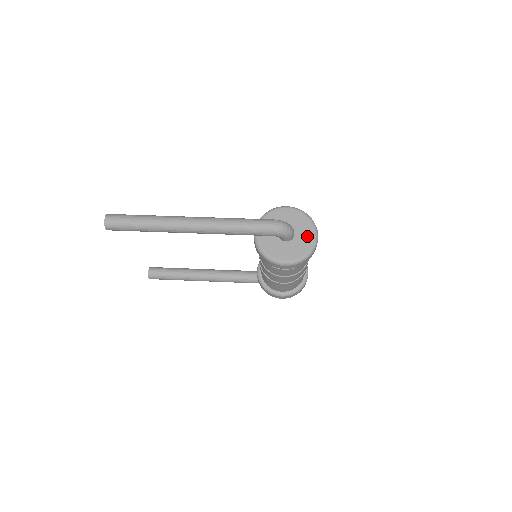
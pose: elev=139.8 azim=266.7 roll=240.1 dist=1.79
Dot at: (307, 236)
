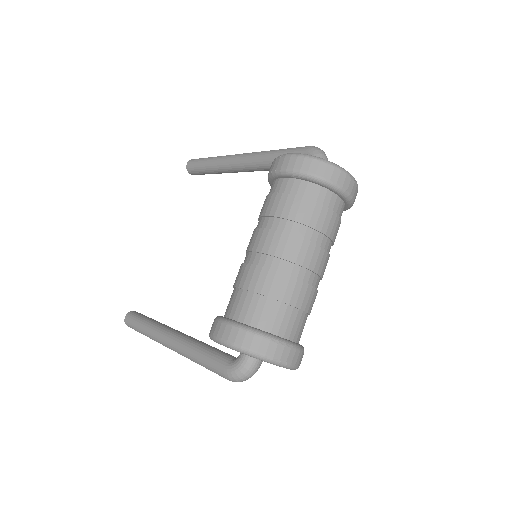
Dot at: occluded
